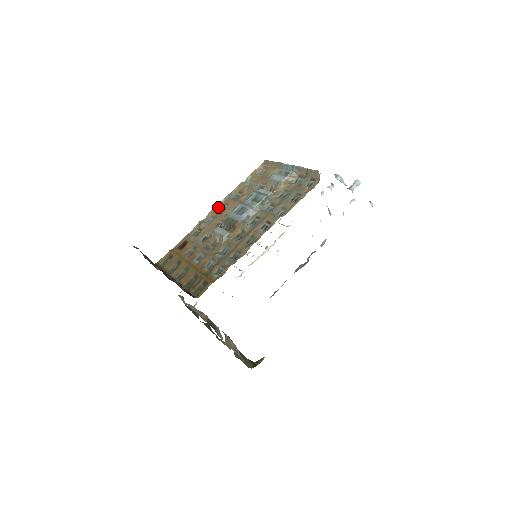
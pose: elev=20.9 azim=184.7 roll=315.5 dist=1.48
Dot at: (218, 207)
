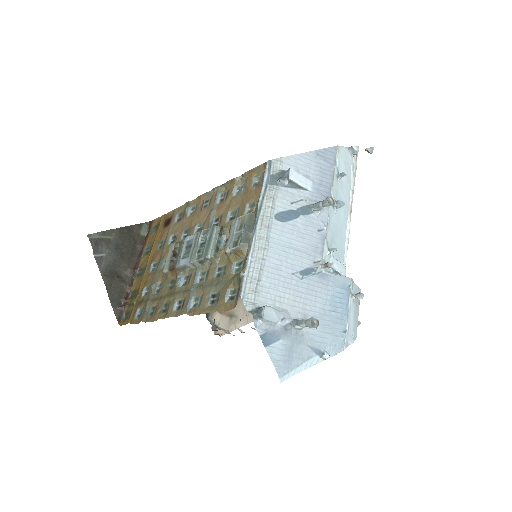
Dot at: (206, 195)
